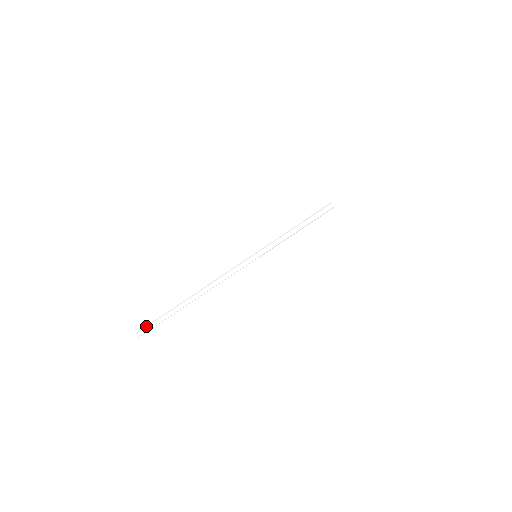
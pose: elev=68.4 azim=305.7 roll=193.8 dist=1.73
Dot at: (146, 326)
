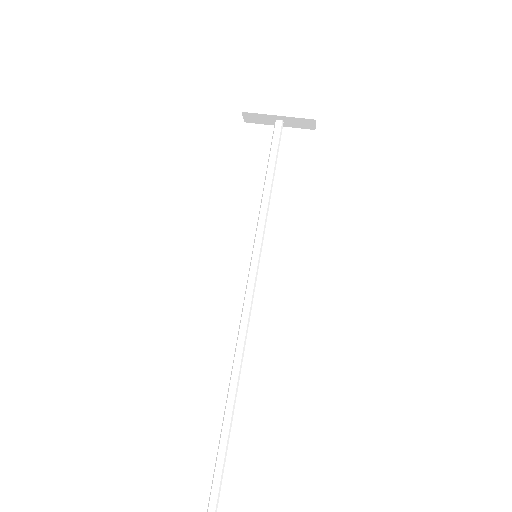
Dot at: occluded
